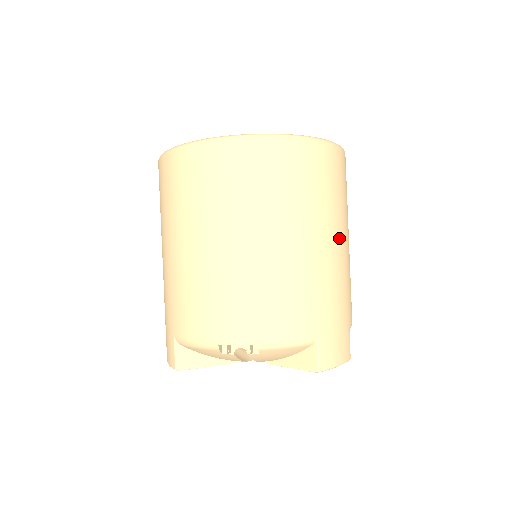
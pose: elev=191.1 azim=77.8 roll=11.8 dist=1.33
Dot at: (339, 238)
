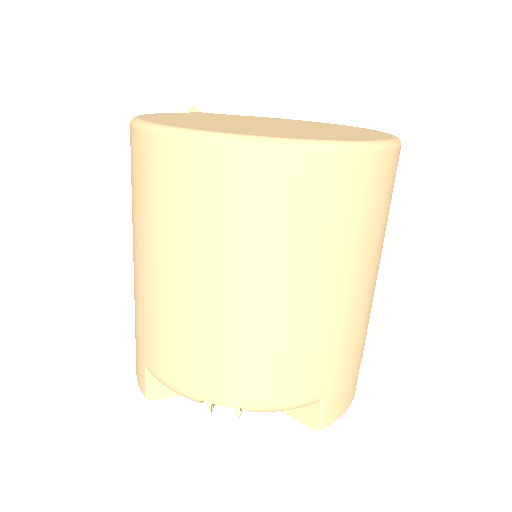
Dot at: (371, 274)
